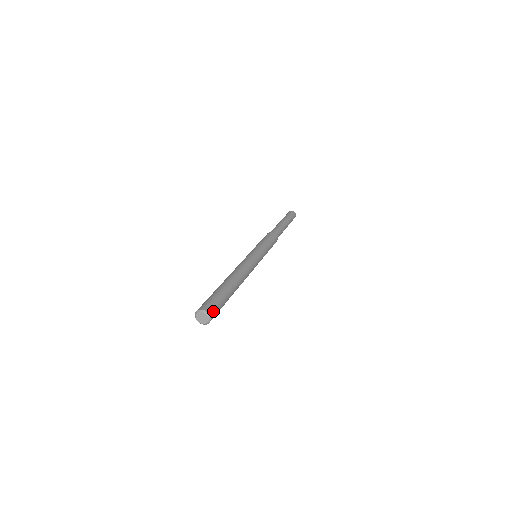
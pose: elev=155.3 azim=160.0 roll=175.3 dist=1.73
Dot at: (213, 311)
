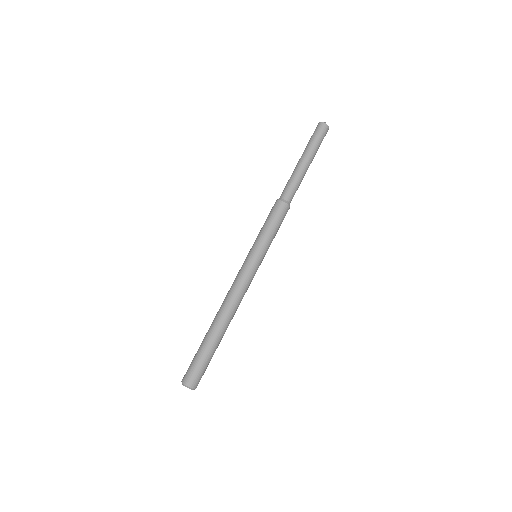
Dot at: occluded
